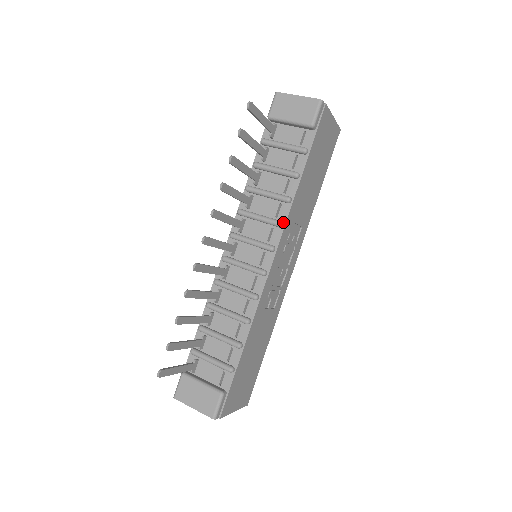
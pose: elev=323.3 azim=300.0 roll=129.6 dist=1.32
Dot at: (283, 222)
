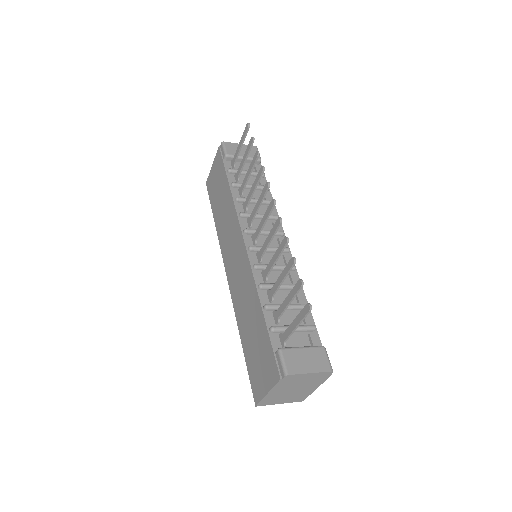
Dot at: (277, 217)
